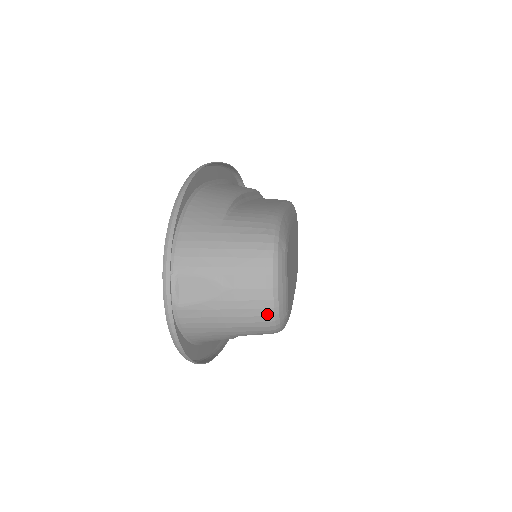
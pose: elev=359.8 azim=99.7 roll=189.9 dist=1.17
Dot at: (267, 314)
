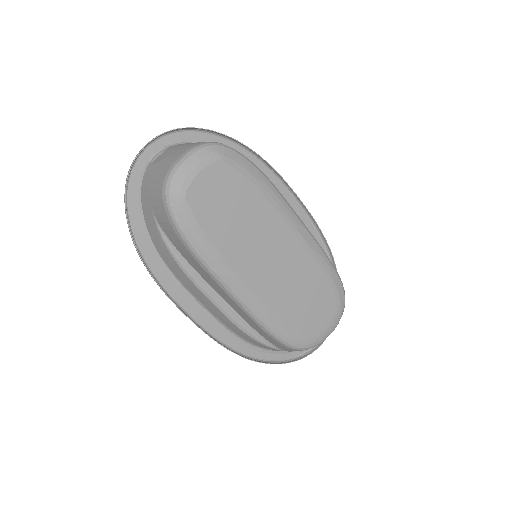
Dot at: (167, 174)
